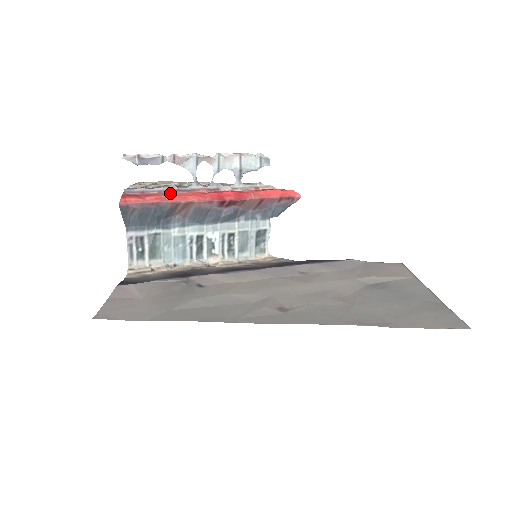
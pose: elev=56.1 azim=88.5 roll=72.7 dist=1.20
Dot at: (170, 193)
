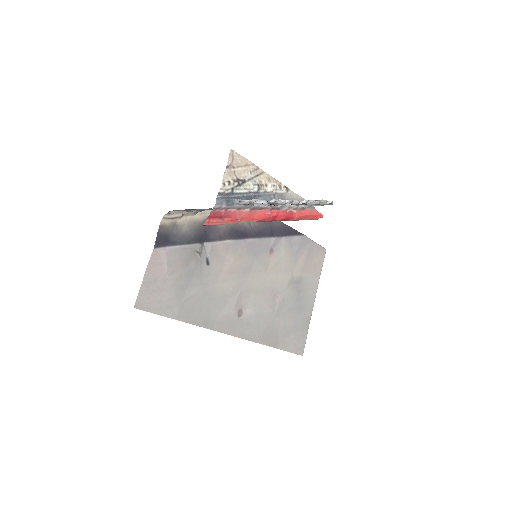
Dot at: (245, 211)
